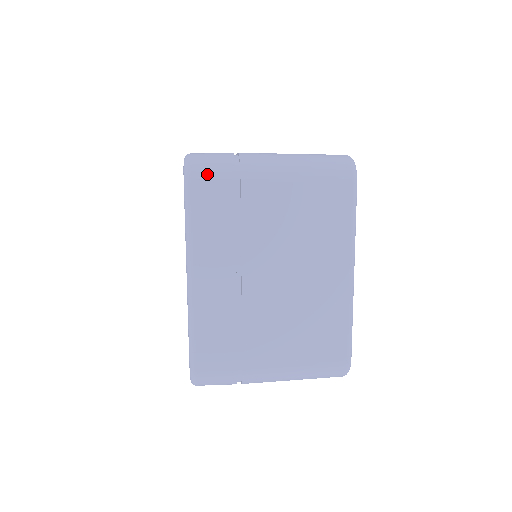
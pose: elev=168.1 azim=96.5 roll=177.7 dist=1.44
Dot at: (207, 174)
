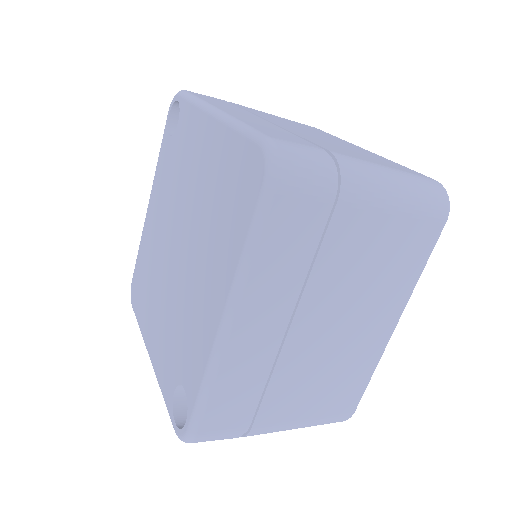
Dot at: occluded
